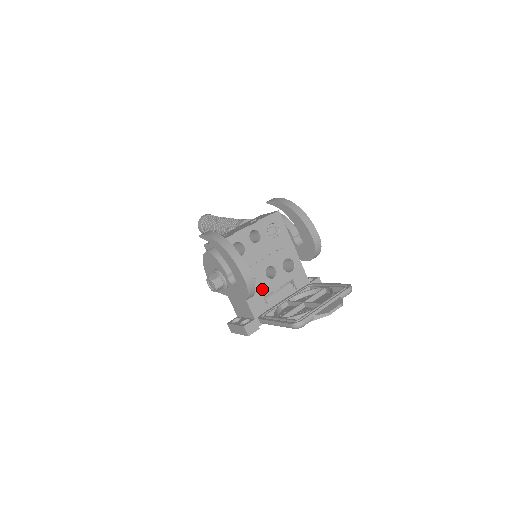
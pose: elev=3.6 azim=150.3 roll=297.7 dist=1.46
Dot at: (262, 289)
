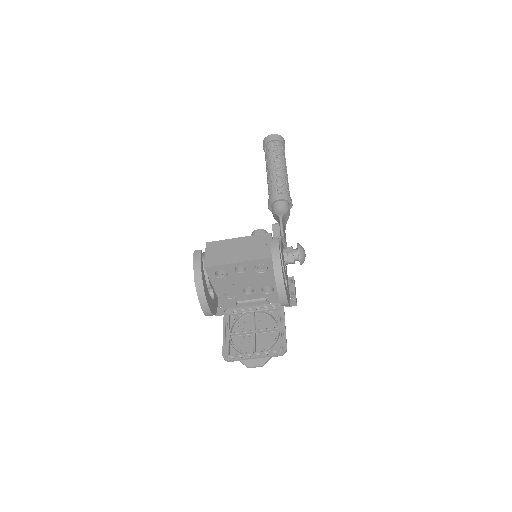
Dot at: (236, 297)
